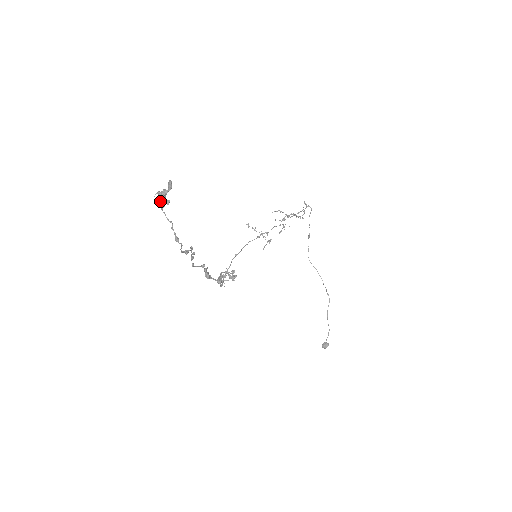
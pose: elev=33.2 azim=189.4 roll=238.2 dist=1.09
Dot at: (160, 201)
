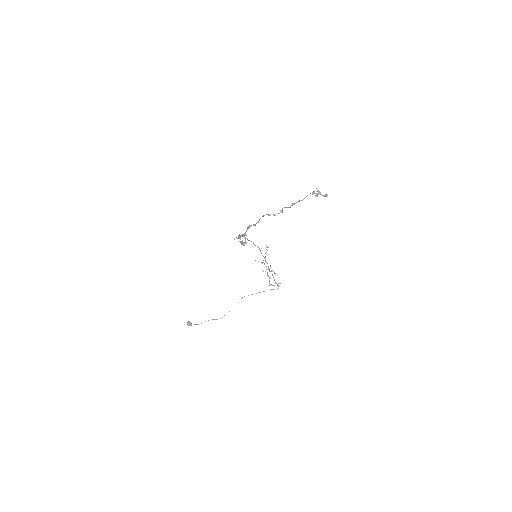
Dot at: occluded
